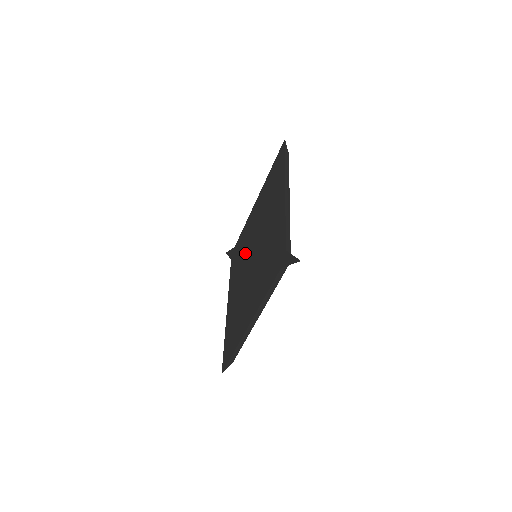
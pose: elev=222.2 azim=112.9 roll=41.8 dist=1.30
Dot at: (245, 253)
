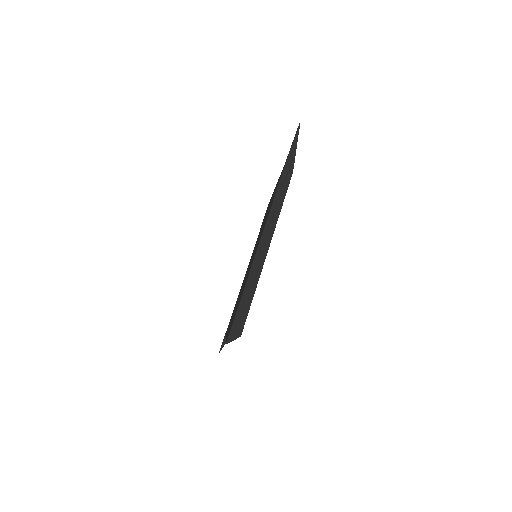
Dot at: (243, 282)
